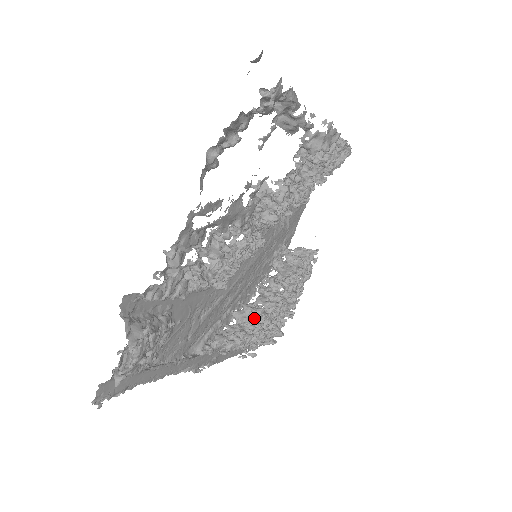
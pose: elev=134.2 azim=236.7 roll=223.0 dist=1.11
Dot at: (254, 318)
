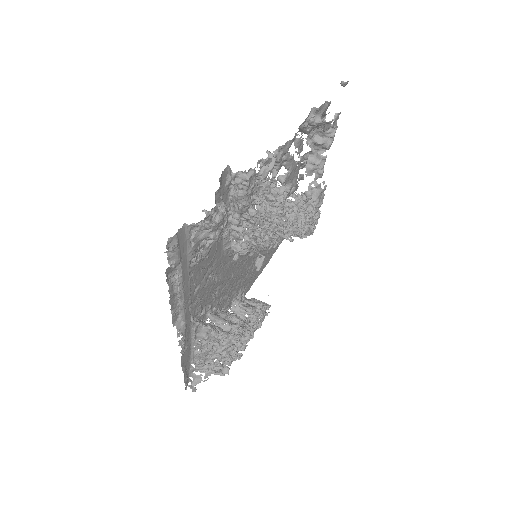
Dot at: (230, 322)
